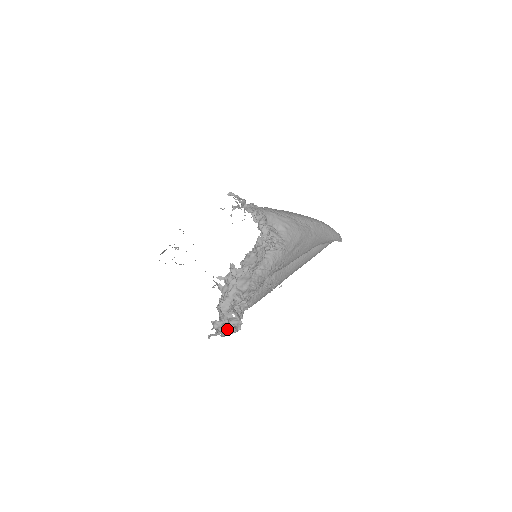
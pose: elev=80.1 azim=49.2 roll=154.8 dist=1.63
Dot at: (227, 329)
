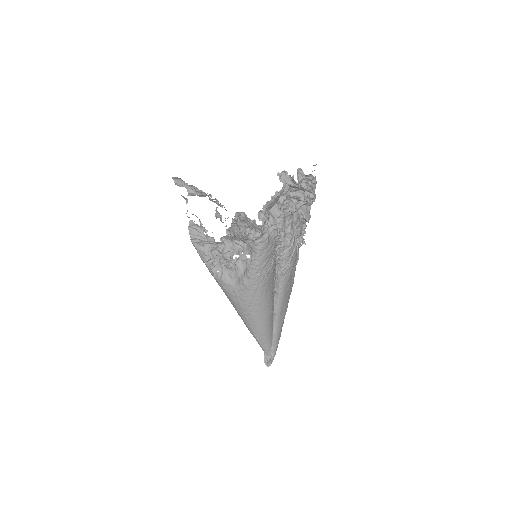
Dot at: (270, 206)
